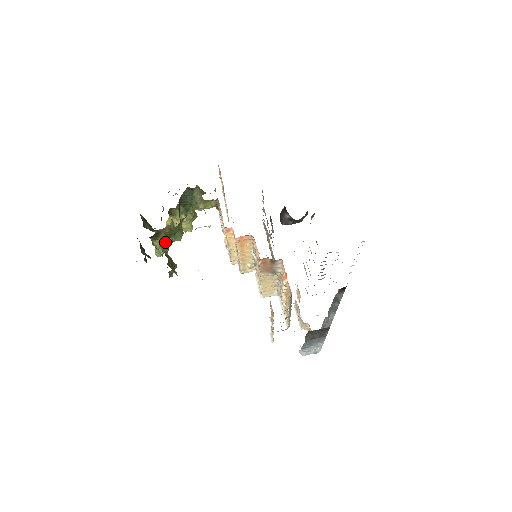
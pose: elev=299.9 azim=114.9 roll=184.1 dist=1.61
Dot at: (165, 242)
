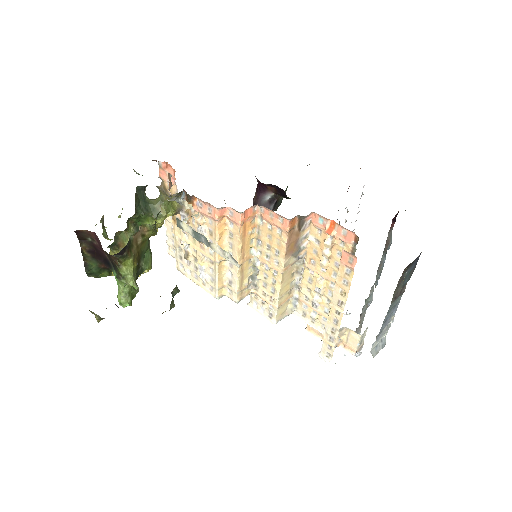
Dot at: (136, 268)
